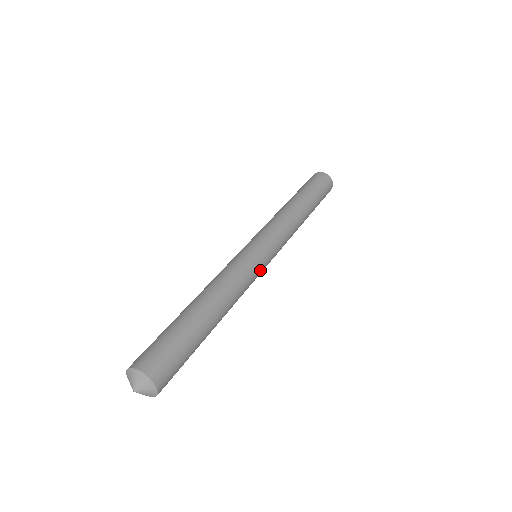
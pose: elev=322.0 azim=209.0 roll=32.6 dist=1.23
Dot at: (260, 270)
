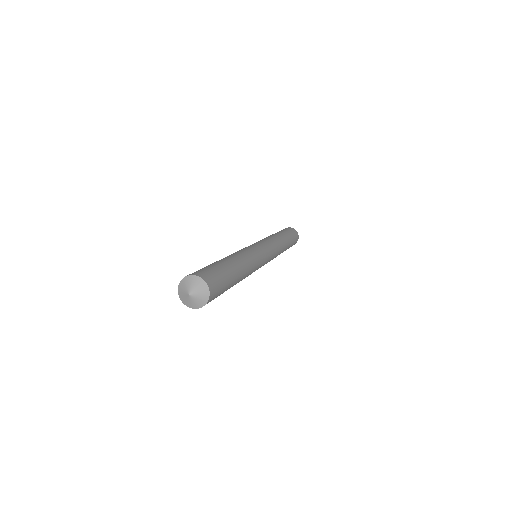
Dot at: (262, 255)
